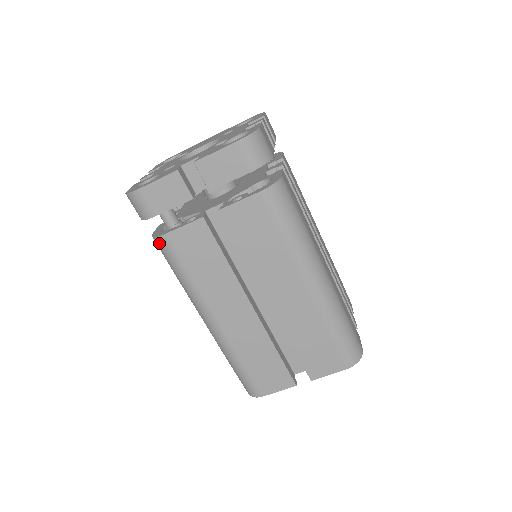
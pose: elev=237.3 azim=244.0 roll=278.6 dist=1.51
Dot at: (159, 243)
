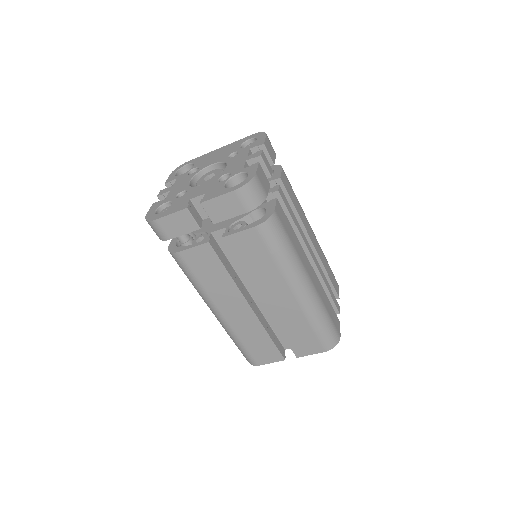
Dot at: (174, 257)
